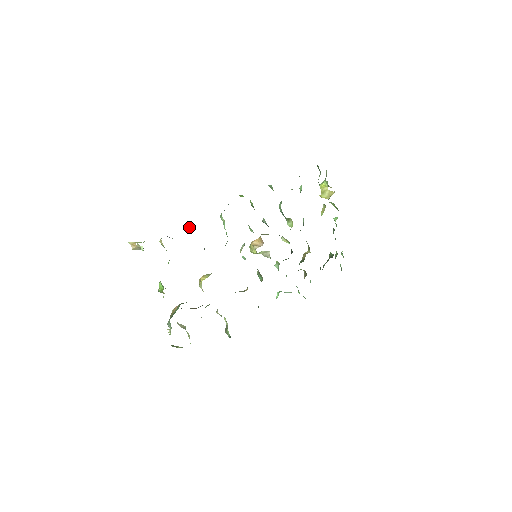
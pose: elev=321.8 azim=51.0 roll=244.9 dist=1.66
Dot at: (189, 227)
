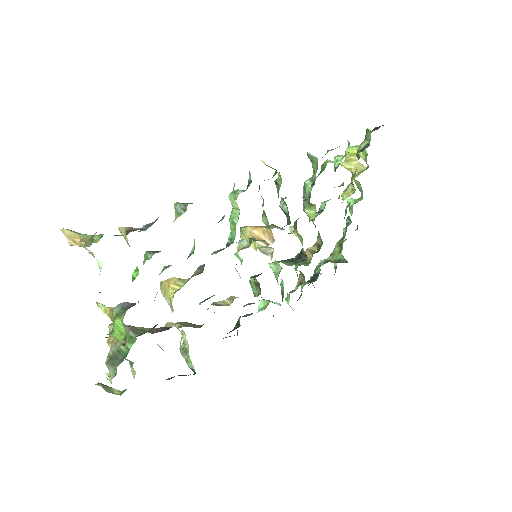
Dot at: (180, 212)
